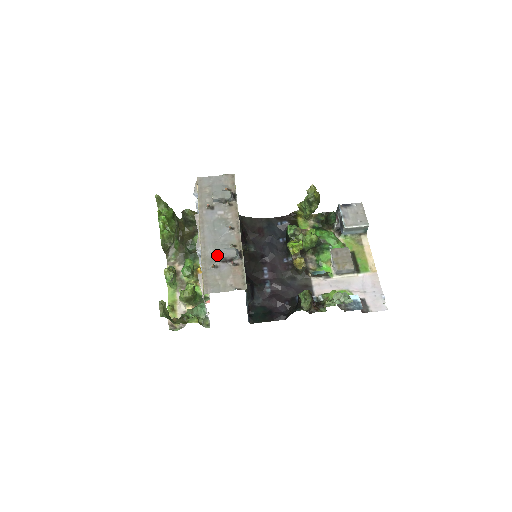
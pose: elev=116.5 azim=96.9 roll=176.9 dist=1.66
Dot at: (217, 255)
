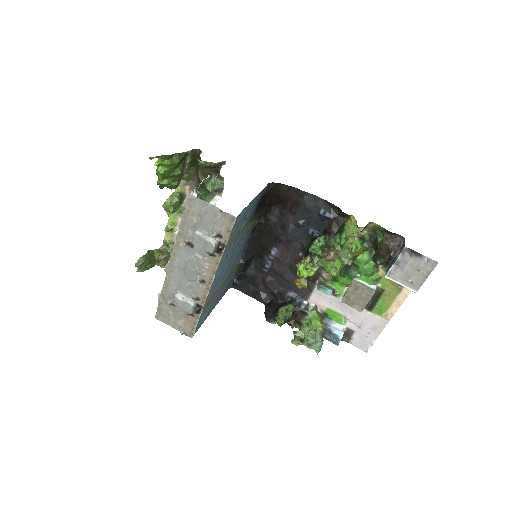
Dot at: (173, 303)
